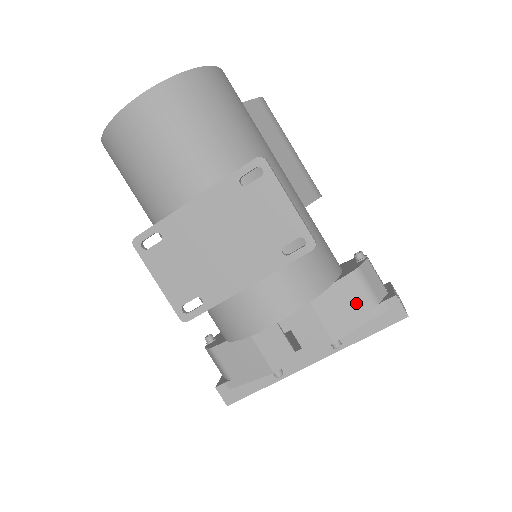
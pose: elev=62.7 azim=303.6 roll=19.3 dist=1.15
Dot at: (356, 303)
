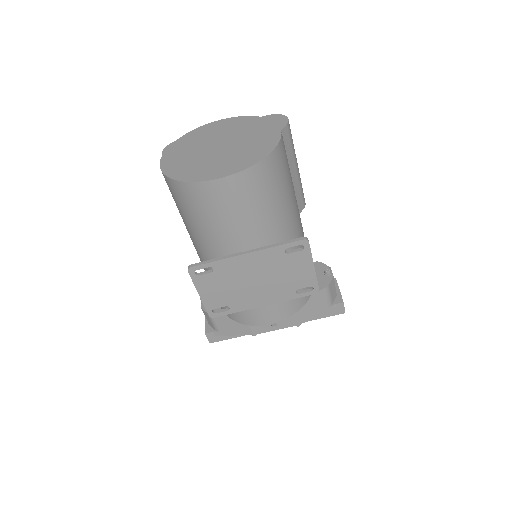
Dot at: (319, 305)
